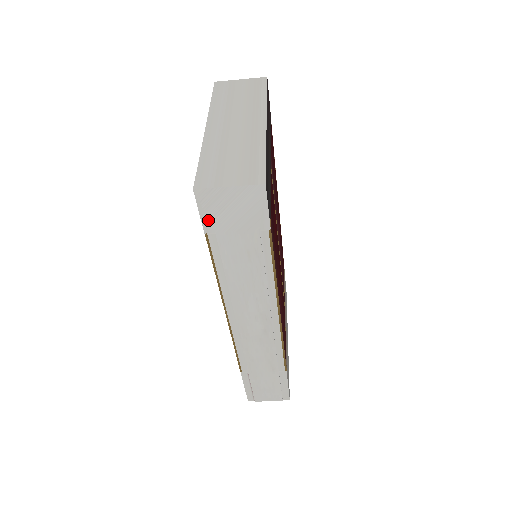
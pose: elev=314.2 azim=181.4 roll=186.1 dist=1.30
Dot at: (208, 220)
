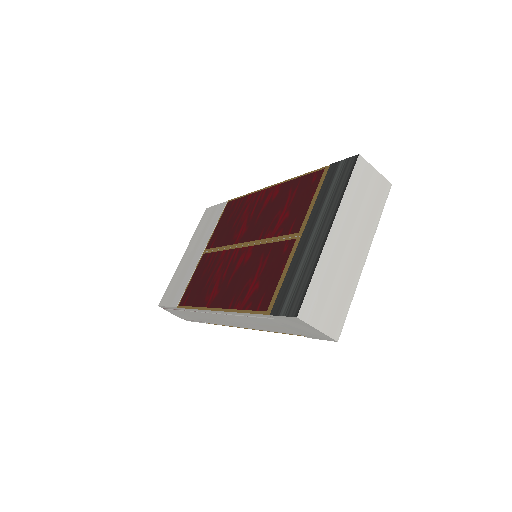
Dot at: (281, 318)
